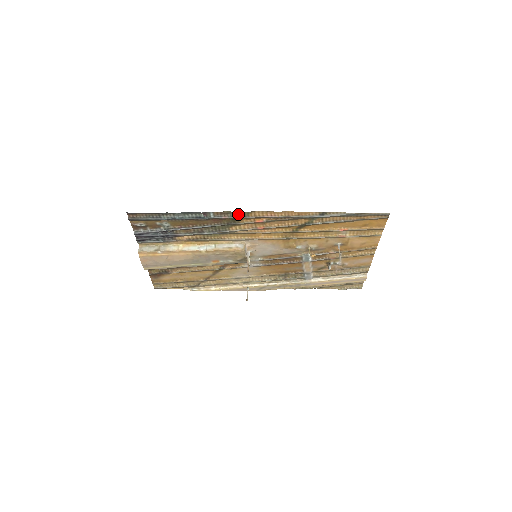
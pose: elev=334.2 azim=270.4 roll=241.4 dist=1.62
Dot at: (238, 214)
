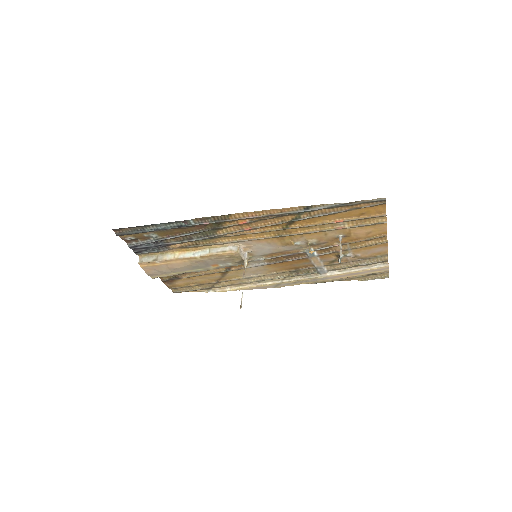
Dot at: (218, 218)
